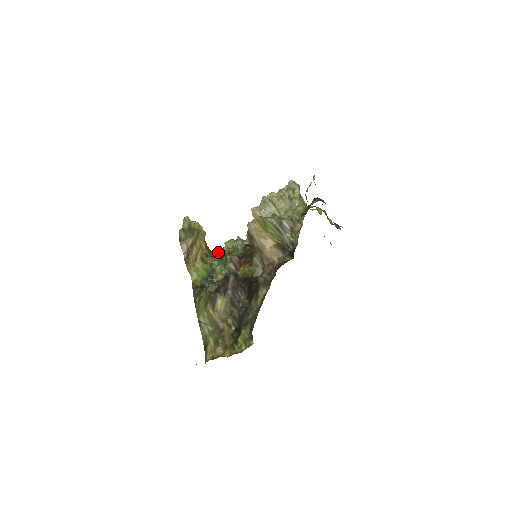
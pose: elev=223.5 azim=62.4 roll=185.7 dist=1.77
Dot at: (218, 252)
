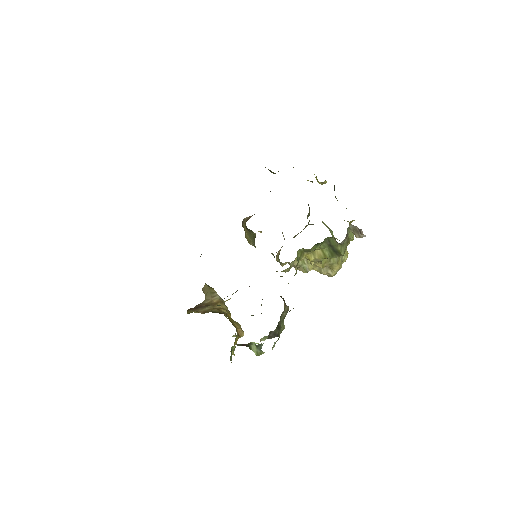
Dot at: occluded
